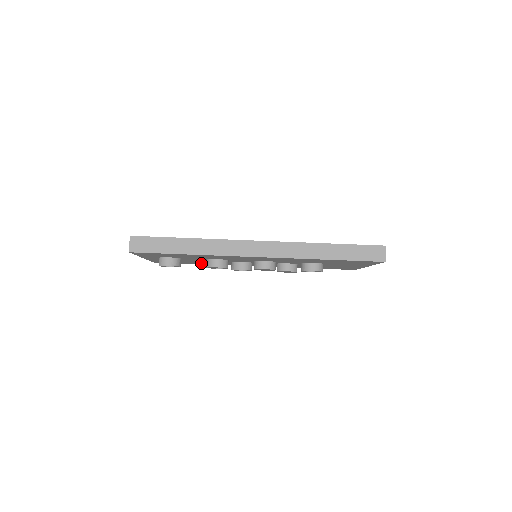
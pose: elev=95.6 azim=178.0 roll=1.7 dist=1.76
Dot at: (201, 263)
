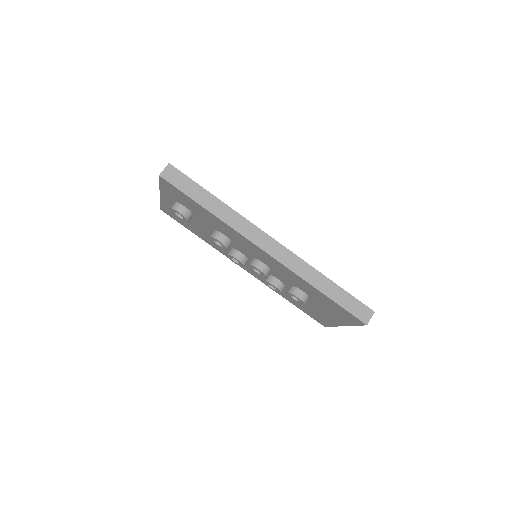
Dot at: (201, 235)
